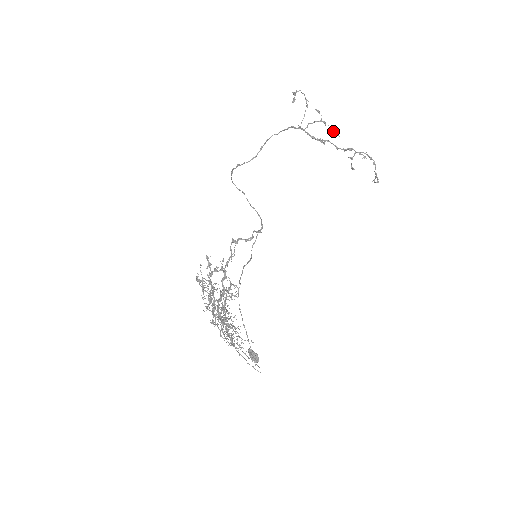
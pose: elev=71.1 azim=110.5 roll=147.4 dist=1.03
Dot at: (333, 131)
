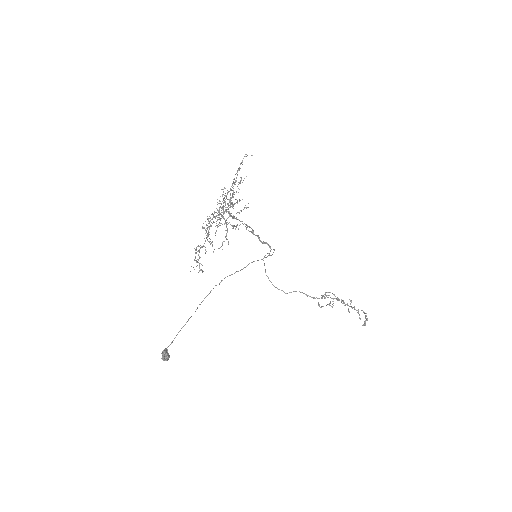
Dot at: (343, 301)
